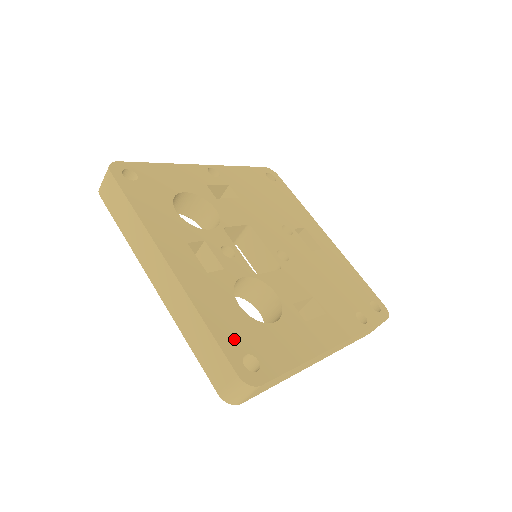
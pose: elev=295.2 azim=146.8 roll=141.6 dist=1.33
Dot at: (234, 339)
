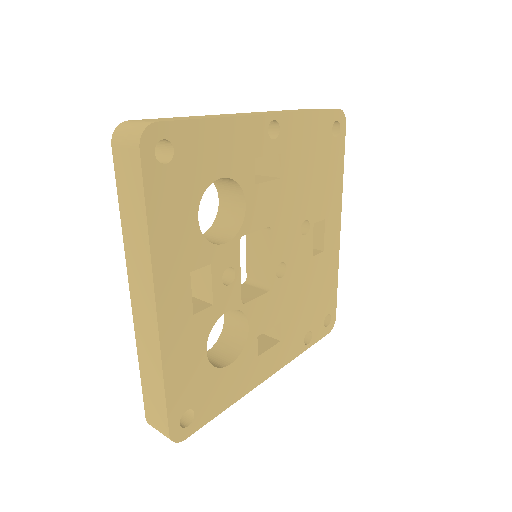
Dot at: (184, 396)
